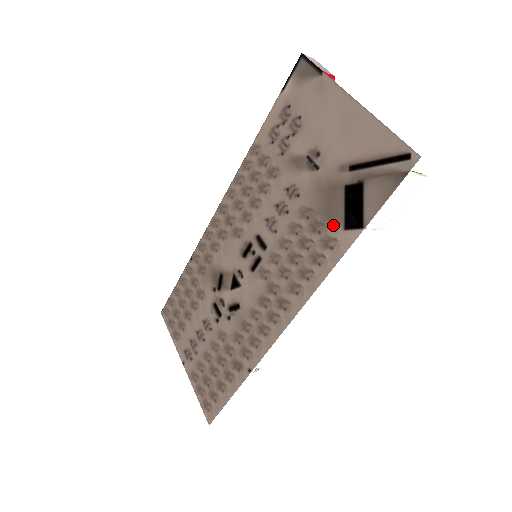
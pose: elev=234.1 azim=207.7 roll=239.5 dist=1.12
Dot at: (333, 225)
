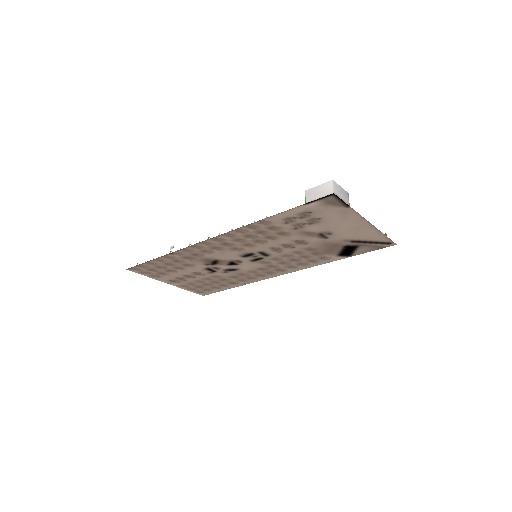
Dot at: (330, 254)
